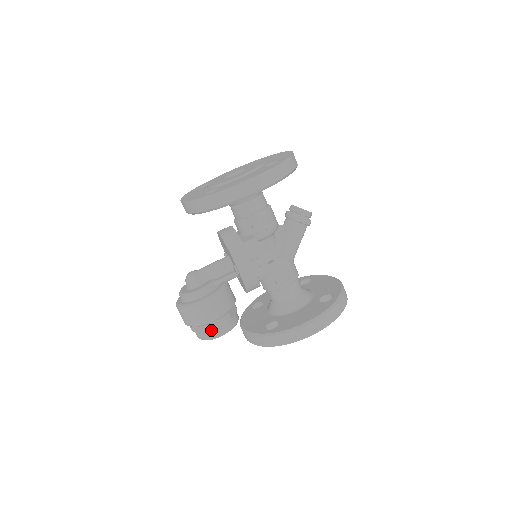
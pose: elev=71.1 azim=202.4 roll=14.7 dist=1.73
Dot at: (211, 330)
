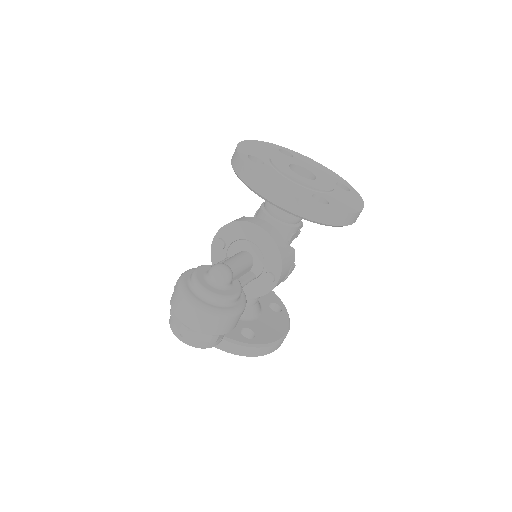
Dot at: (218, 339)
